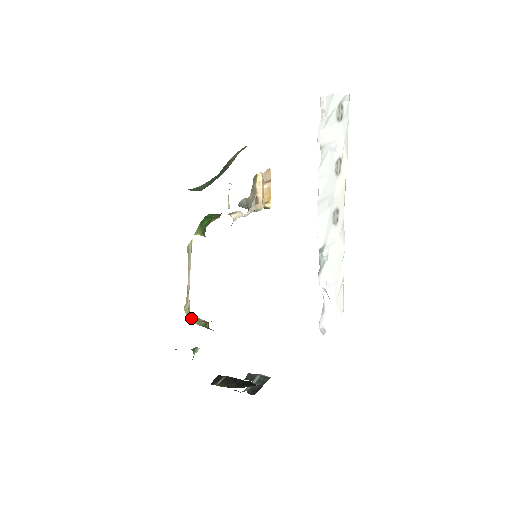
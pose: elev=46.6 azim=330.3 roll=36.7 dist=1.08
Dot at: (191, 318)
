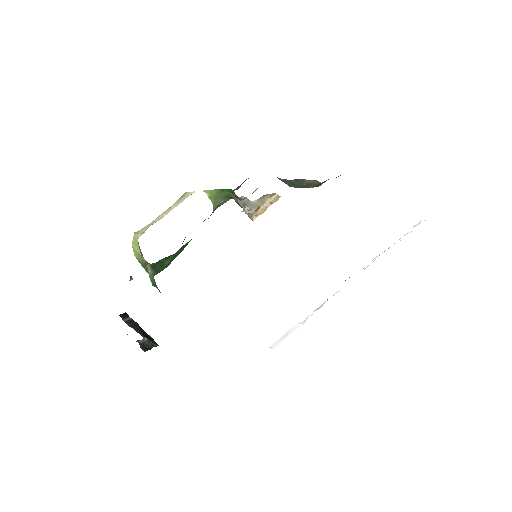
Dot at: (136, 247)
